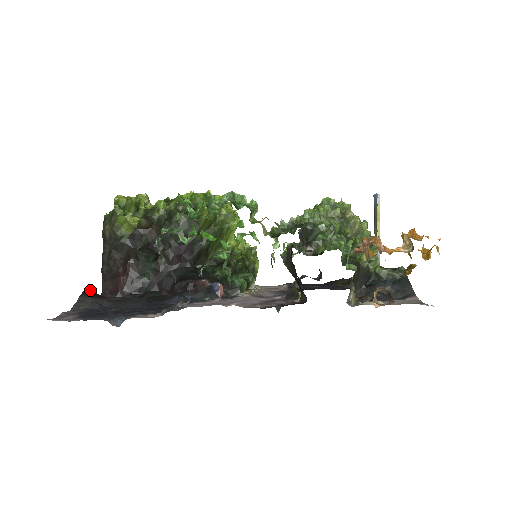
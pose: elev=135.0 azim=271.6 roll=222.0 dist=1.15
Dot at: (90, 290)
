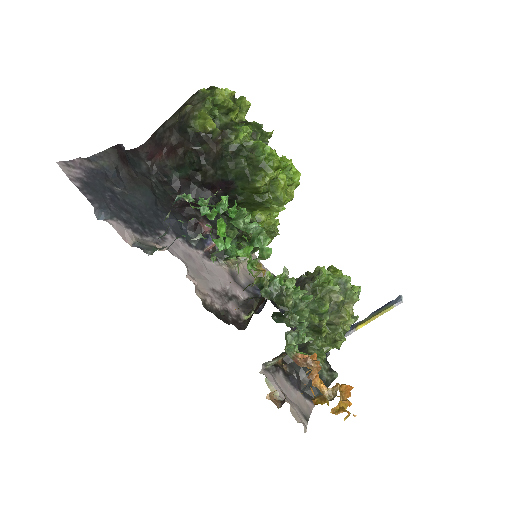
Dot at: (124, 149)
